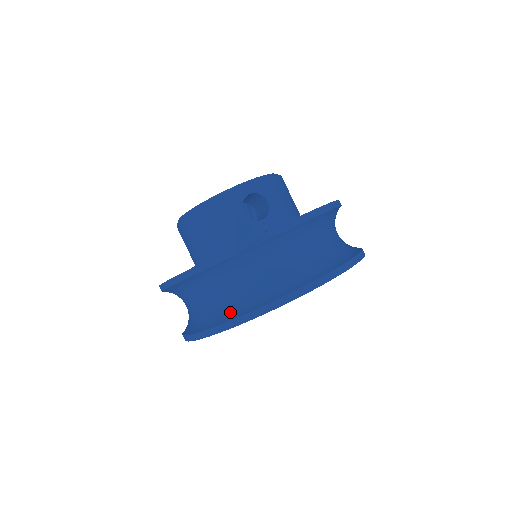
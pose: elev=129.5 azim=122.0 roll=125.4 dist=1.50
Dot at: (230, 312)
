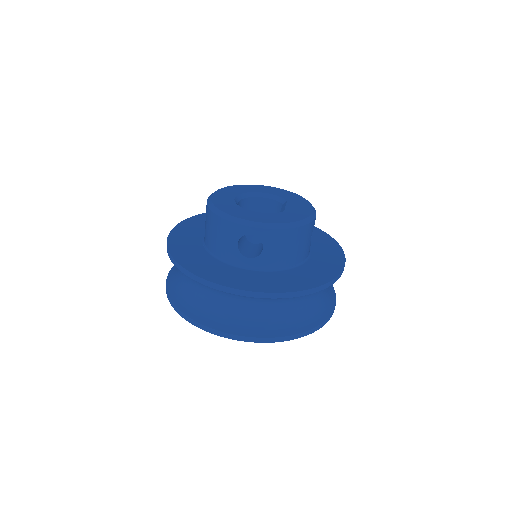
Dot at: (182, 299)
